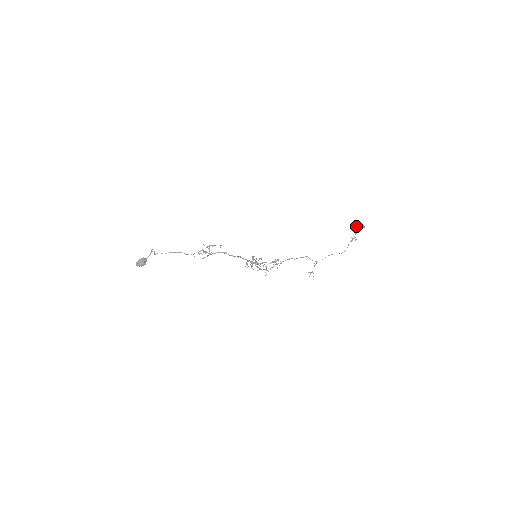
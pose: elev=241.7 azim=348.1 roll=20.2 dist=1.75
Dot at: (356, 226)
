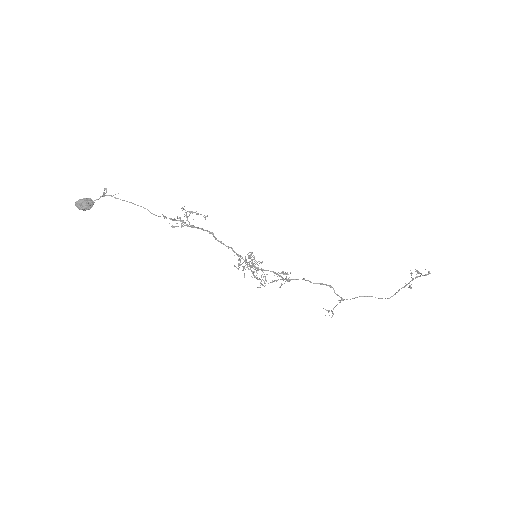
Dot at: occluded
